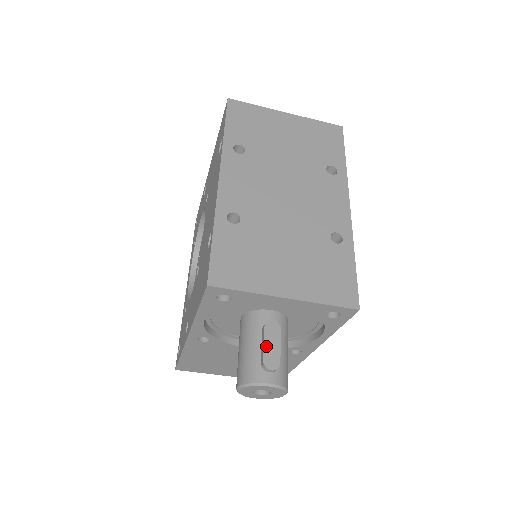
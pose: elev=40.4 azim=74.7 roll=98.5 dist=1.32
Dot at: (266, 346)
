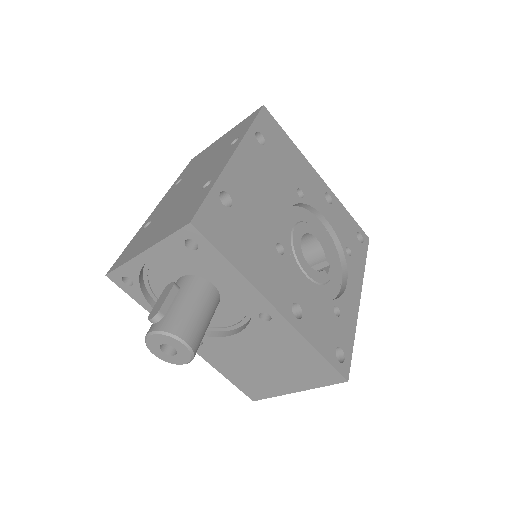
Dot at: (157, 303)
